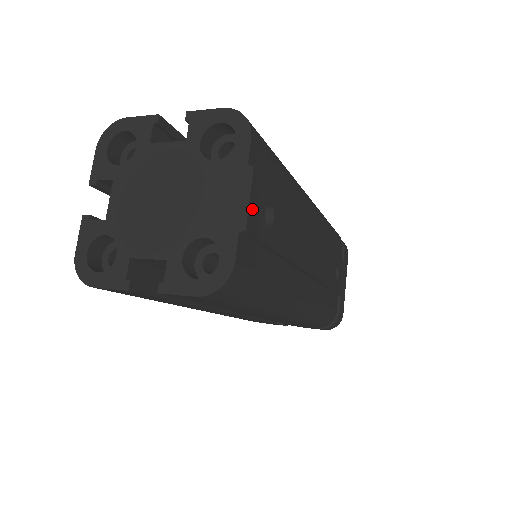
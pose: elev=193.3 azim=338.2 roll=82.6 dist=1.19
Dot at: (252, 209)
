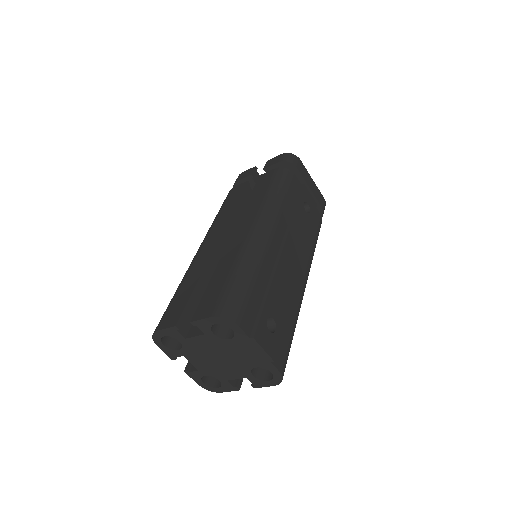
Dot at: (268, 349)
